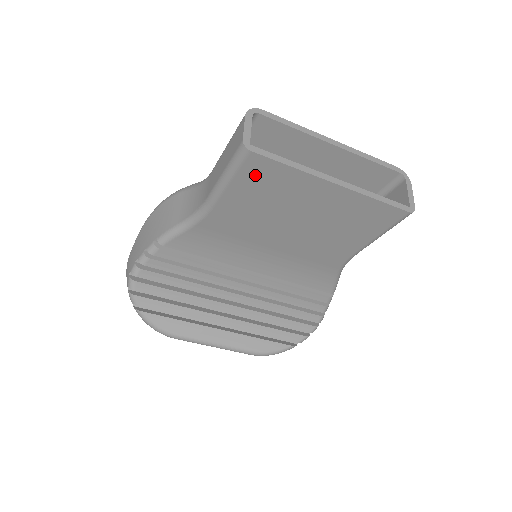
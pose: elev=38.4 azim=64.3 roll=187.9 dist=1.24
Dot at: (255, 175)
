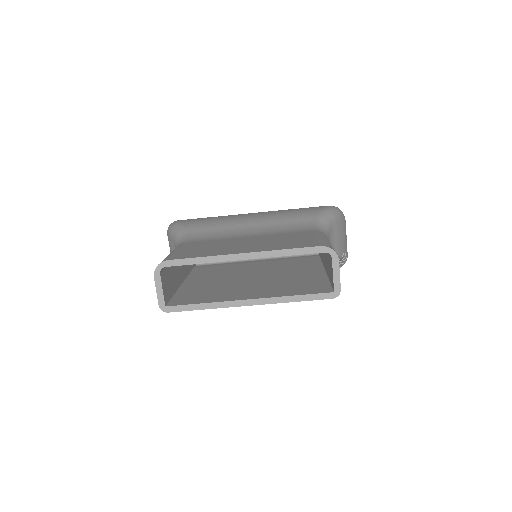
Dot at: occluded
